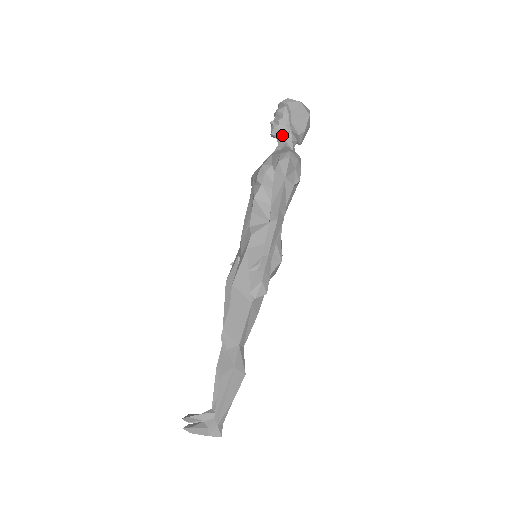
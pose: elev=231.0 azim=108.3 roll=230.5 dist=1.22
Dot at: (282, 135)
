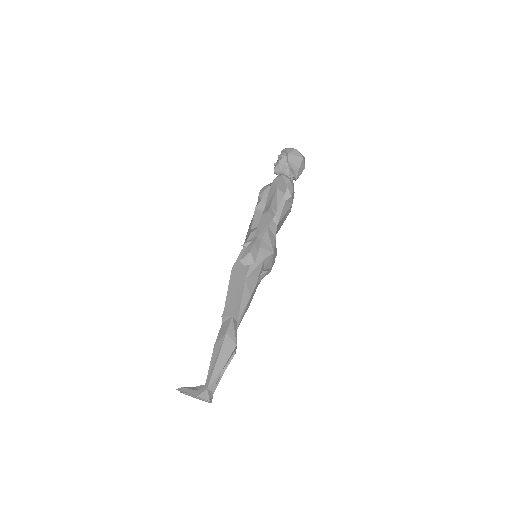
Dot at: (282, 171)
